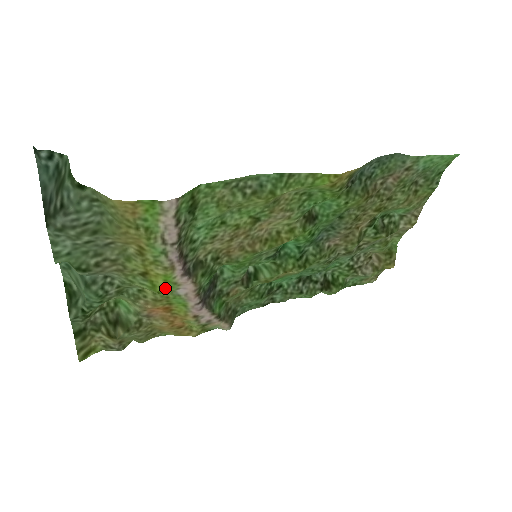
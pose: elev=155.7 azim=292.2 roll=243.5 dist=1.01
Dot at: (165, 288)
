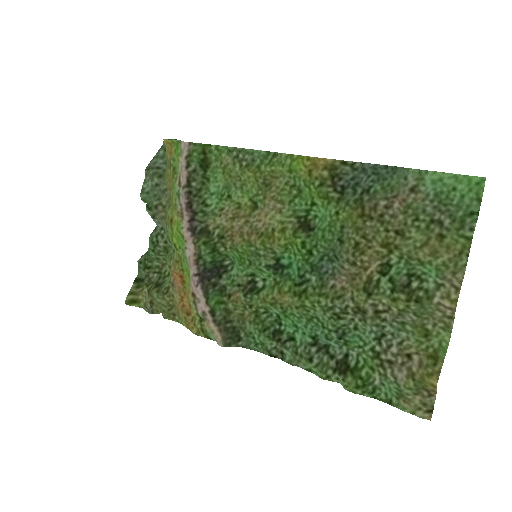
Dot at: (179, 242)
